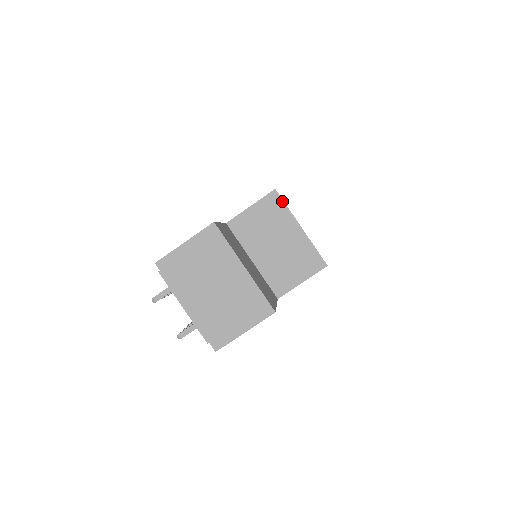
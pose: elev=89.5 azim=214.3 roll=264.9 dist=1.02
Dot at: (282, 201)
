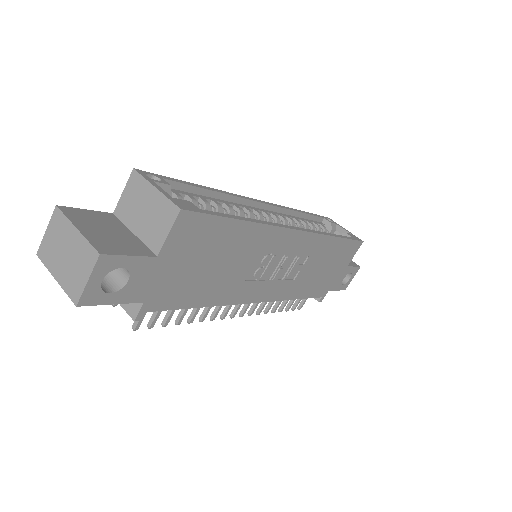
Dot at: (139, 175)
